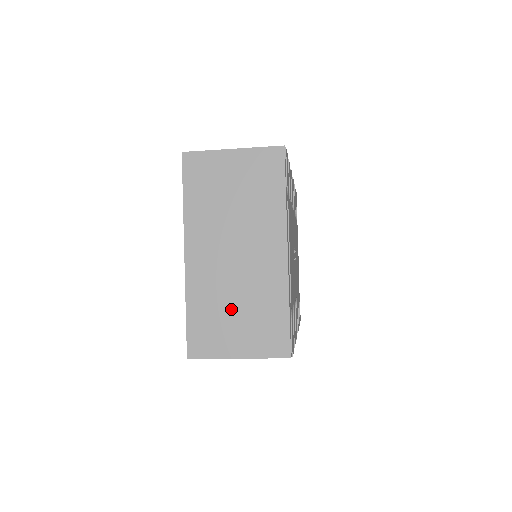
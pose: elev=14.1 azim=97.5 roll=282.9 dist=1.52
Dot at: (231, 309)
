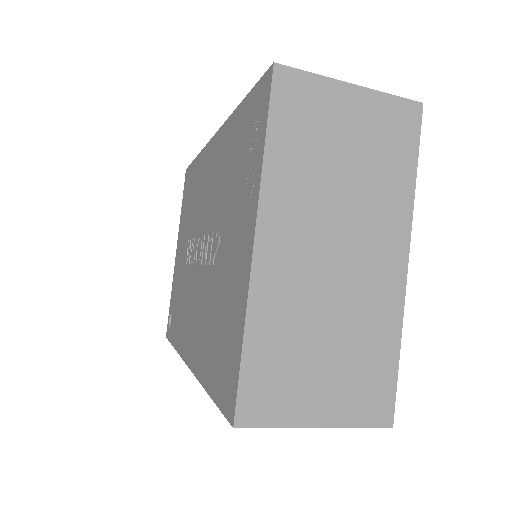
Dot at: (318, 344)
